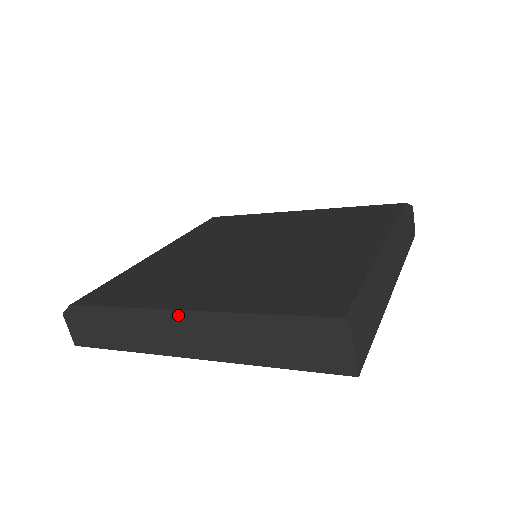
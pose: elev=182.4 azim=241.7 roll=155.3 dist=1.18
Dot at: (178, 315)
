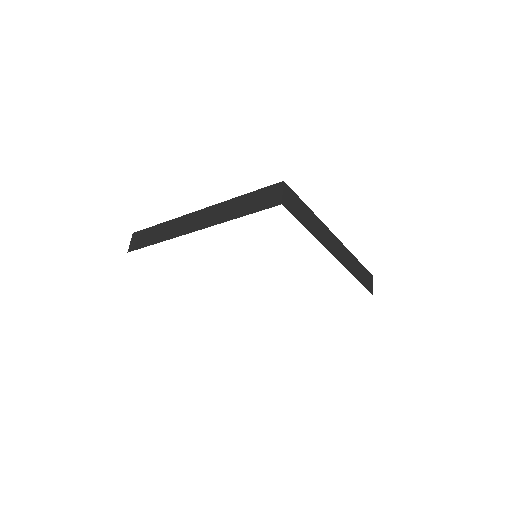
Dot at: (199, 210)
